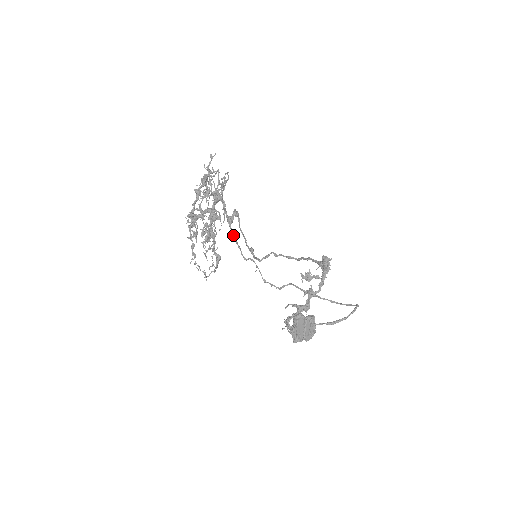
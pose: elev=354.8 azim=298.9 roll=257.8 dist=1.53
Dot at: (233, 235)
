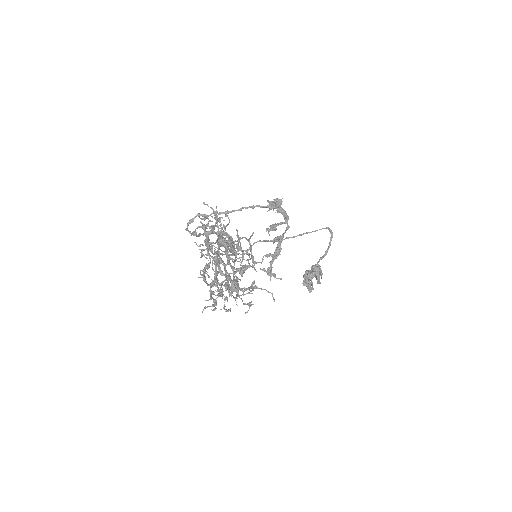
Dot at: occluded
